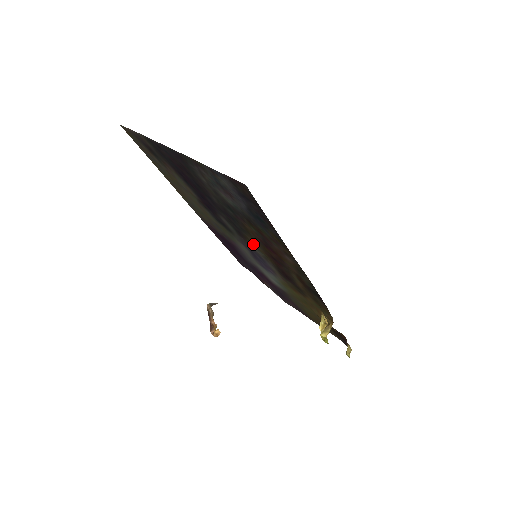
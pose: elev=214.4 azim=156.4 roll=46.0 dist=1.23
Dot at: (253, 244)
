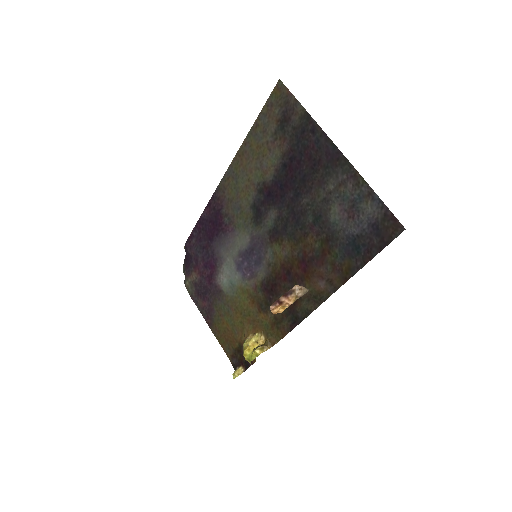
Dot at: (278, 249)
